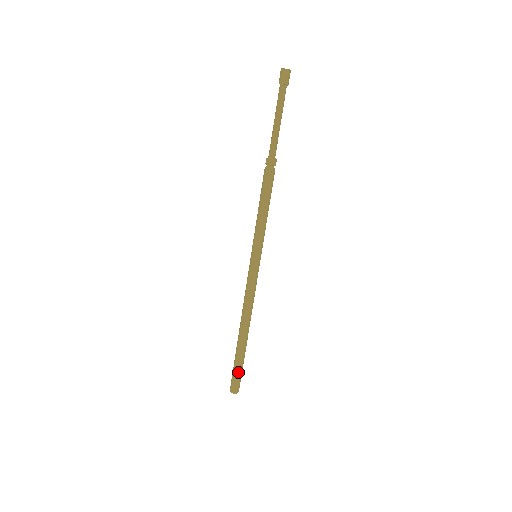
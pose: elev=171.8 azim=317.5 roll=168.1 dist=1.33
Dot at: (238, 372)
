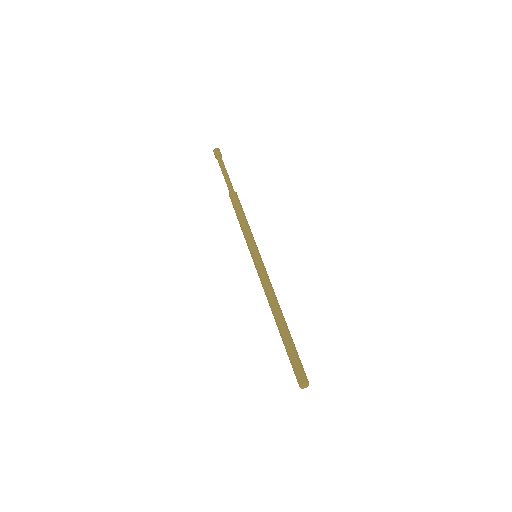
Dot at: (295, 359)
